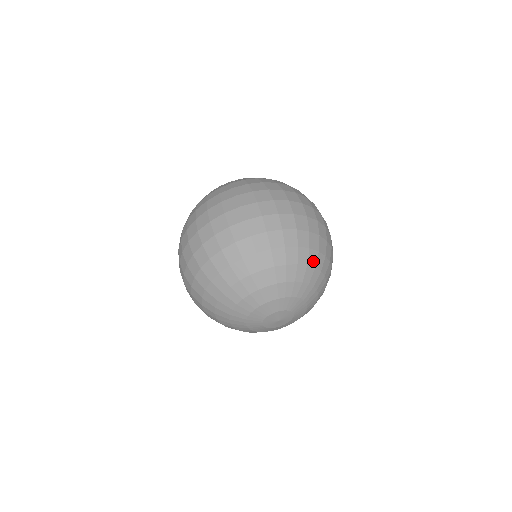
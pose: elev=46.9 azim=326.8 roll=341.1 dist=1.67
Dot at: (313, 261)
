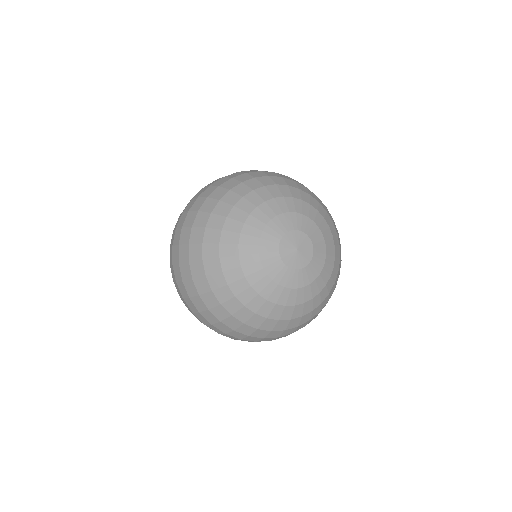
Dot at: (293, 185)
